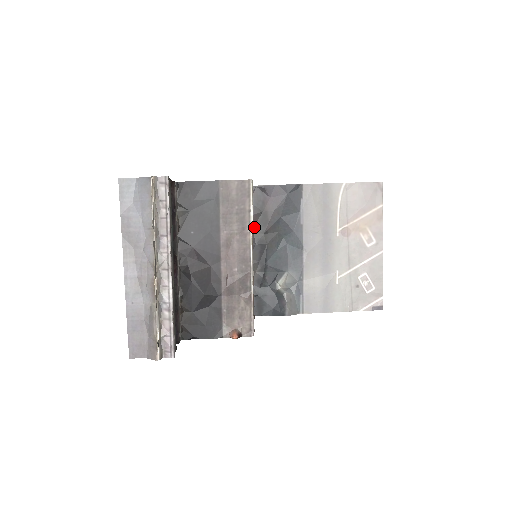
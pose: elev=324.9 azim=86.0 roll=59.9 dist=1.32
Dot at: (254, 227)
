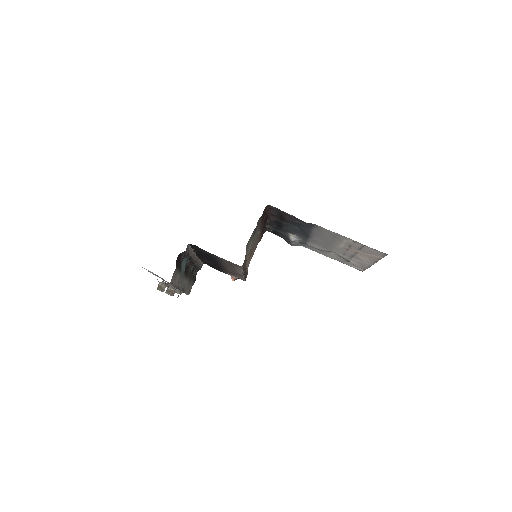
Dot at: (274, 216)
